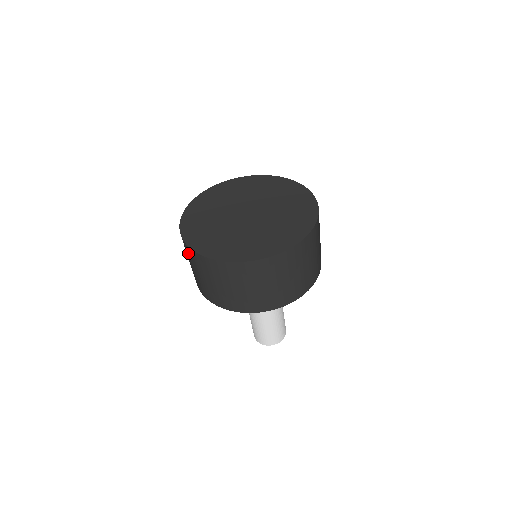
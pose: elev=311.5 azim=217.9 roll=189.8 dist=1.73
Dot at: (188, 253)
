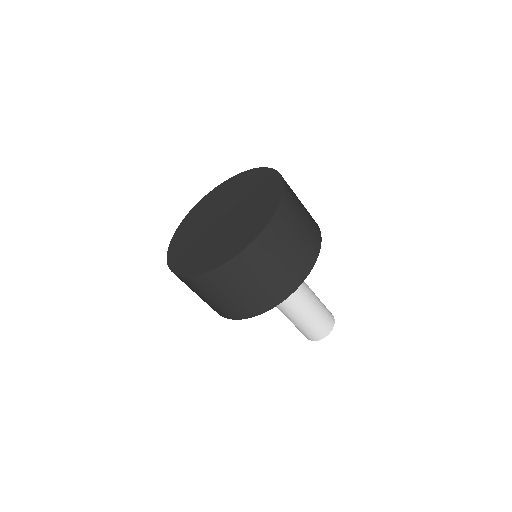
Dot at: occluded
